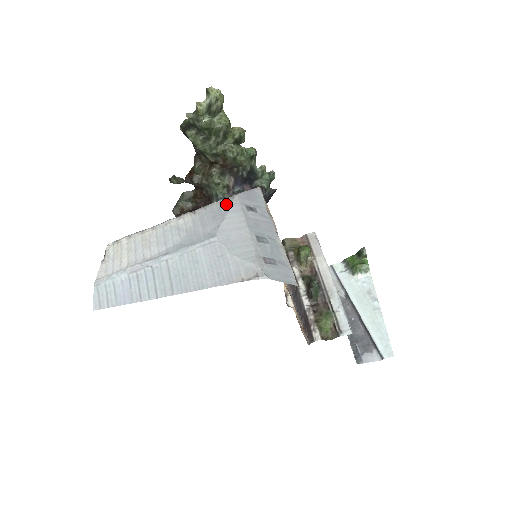
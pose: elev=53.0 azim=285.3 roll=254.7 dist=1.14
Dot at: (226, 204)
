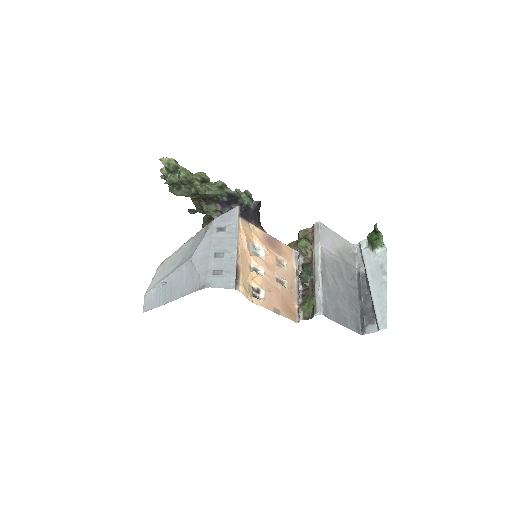
Dot at: (206, 229)
